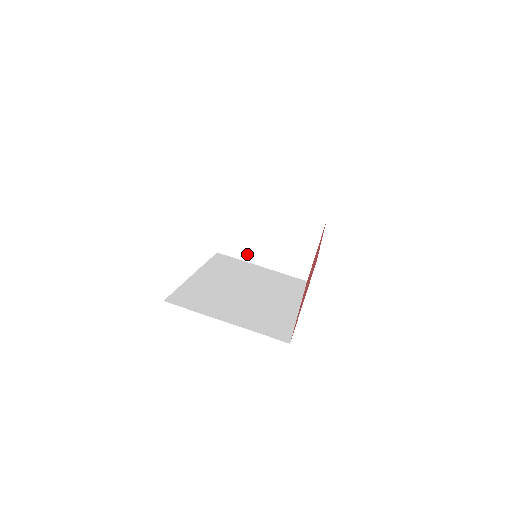
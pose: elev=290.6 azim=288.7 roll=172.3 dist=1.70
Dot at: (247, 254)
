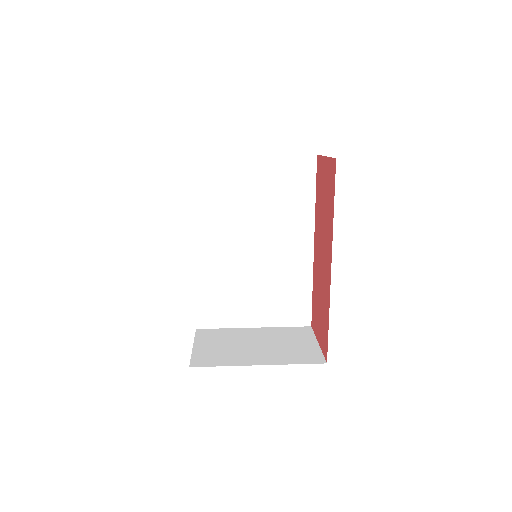
Dot at: (233, 360)
